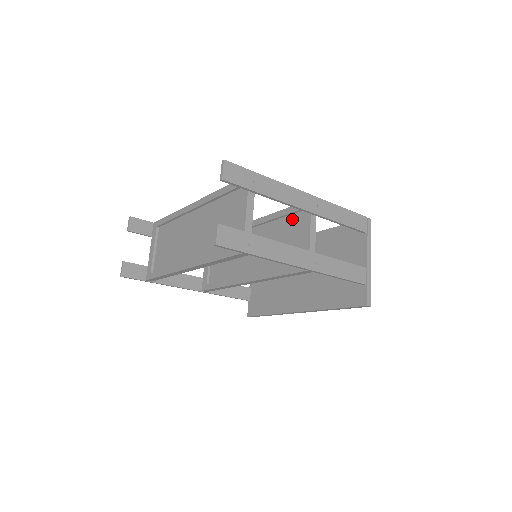
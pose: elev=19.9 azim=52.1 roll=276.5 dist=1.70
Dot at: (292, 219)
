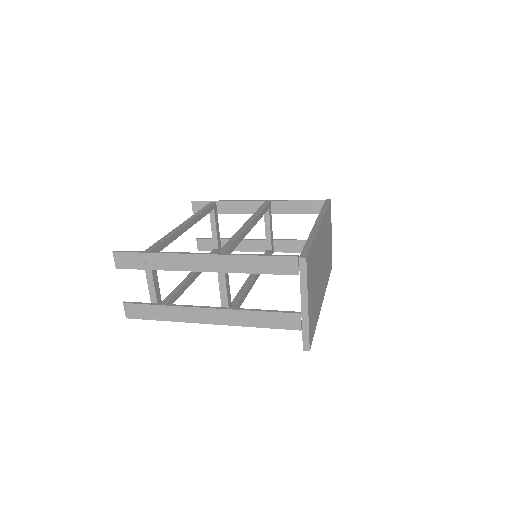
Dot at: occluded
